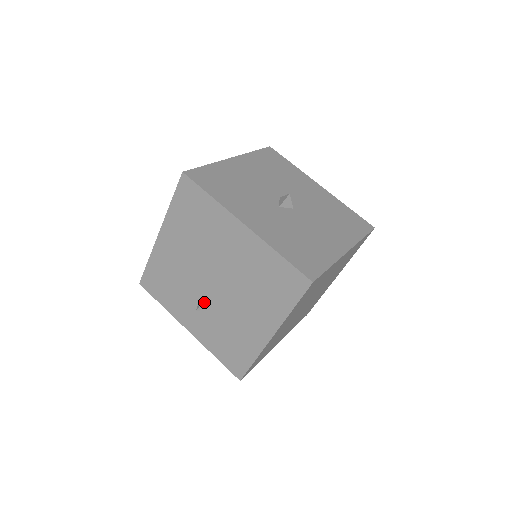
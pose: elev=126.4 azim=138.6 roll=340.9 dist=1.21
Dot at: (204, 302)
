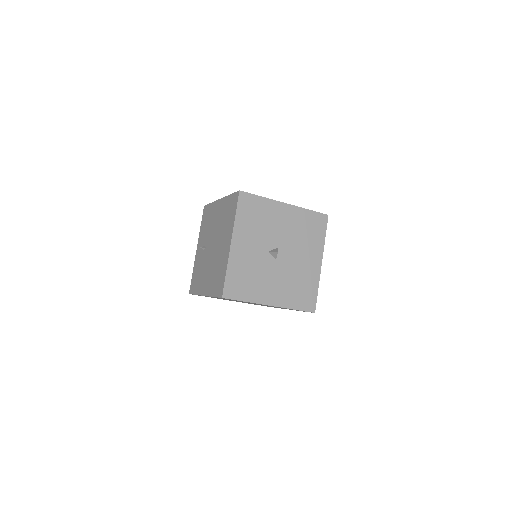
Dot at: (206, 248)
